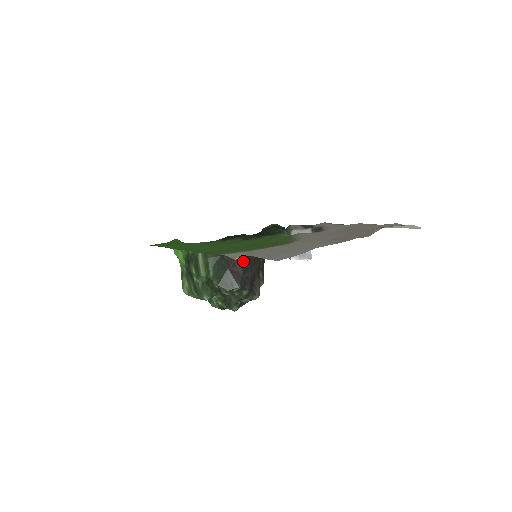
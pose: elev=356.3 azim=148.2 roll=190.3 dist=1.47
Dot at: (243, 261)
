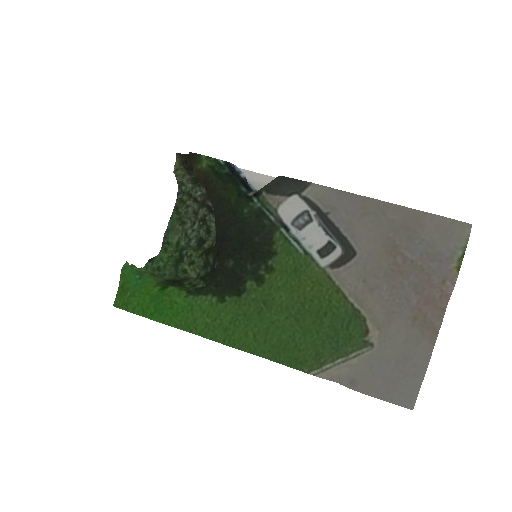
Dot at: occluded
